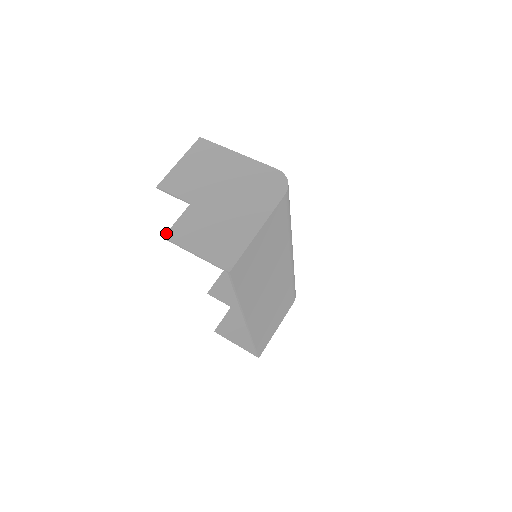
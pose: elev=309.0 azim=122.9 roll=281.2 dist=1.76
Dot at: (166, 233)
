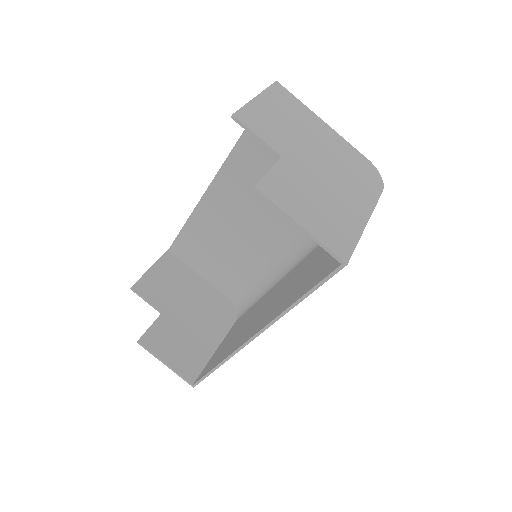
Dot at: occluded
